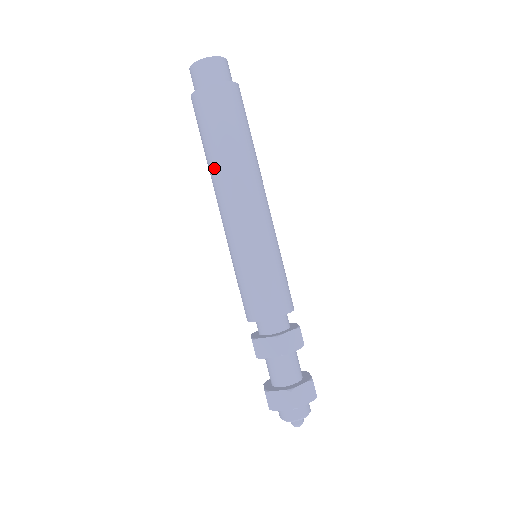
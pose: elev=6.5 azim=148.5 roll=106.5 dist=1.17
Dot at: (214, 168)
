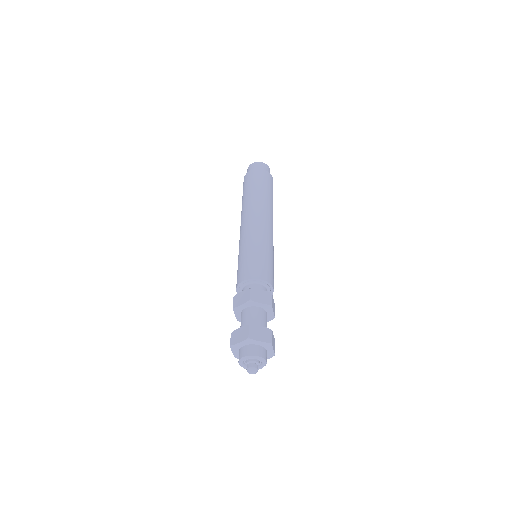
Dot at: (257, 199)
